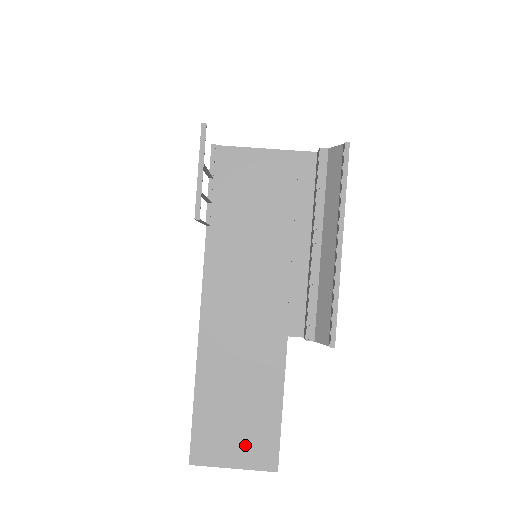
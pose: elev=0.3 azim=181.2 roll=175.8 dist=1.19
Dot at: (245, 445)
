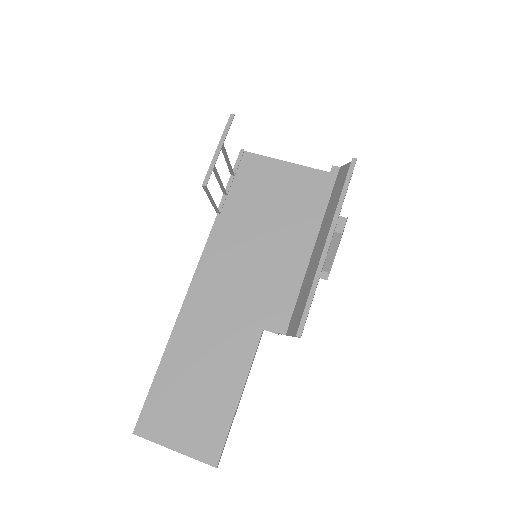
Dot at: (192, 429)
